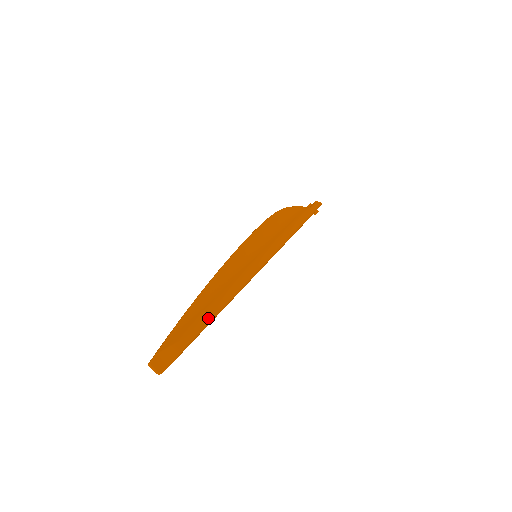
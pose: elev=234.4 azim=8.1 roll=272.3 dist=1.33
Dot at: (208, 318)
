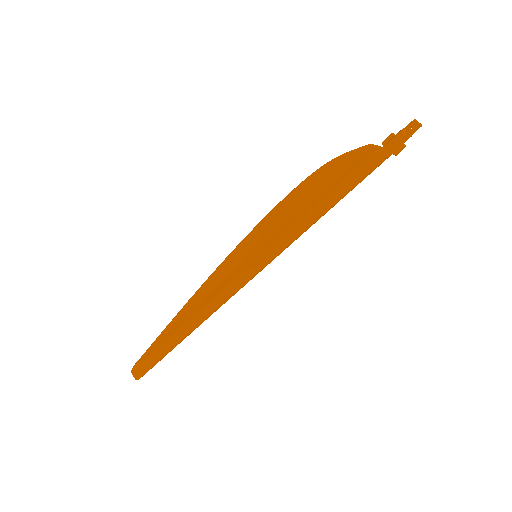
Dot at: (175, 339)
